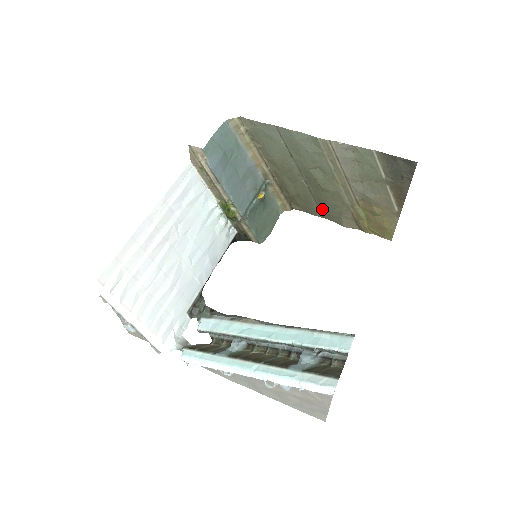
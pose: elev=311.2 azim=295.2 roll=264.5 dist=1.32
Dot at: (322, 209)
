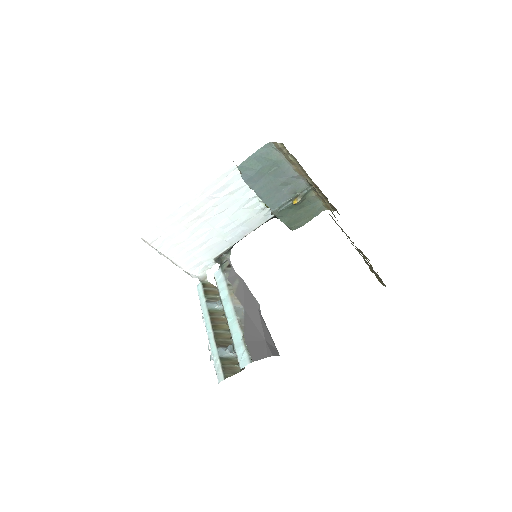
Dot at: occluded
